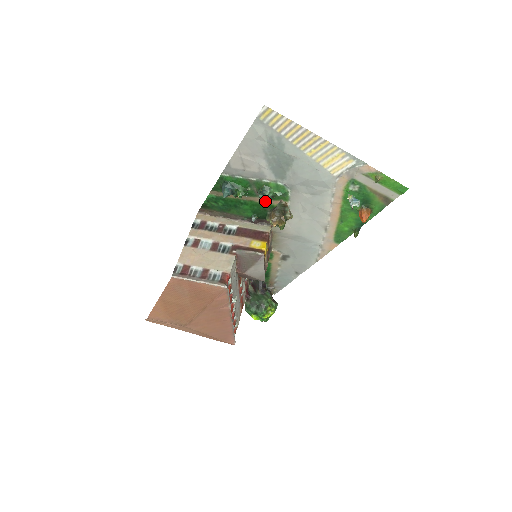
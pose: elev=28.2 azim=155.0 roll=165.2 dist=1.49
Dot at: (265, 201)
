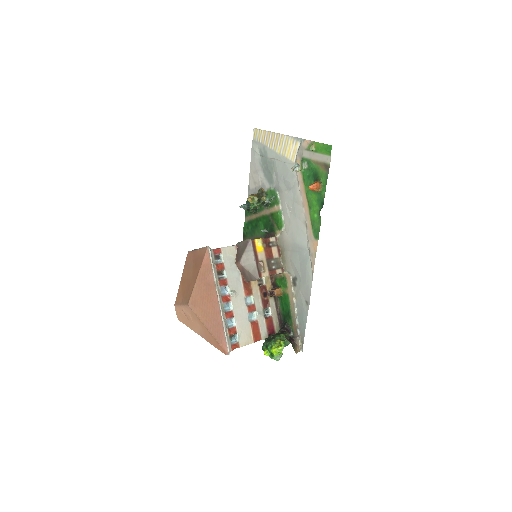
Dot at: occluded
